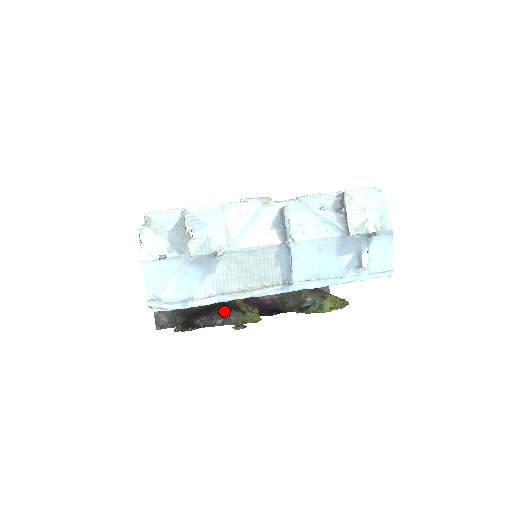
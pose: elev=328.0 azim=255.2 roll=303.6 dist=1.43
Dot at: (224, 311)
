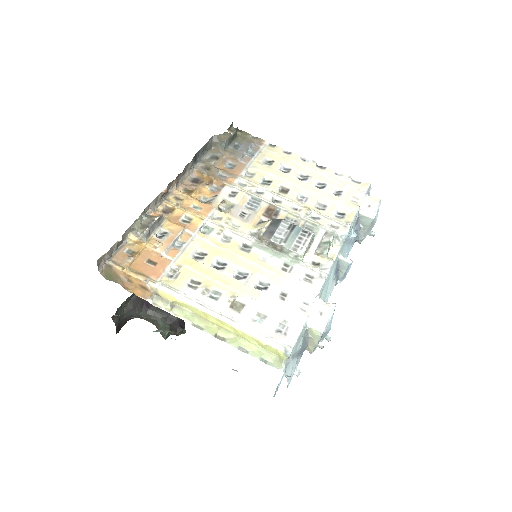
Dot at: occluded
